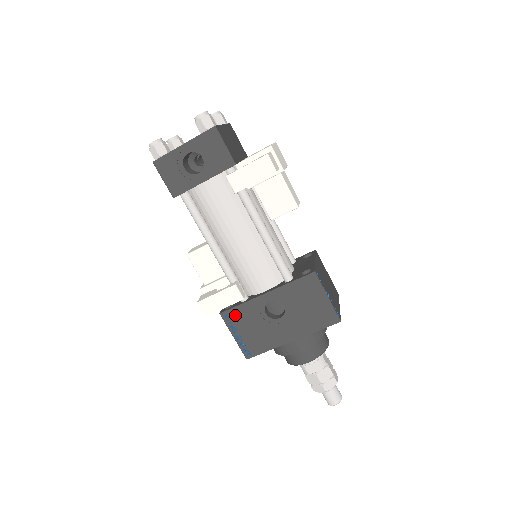
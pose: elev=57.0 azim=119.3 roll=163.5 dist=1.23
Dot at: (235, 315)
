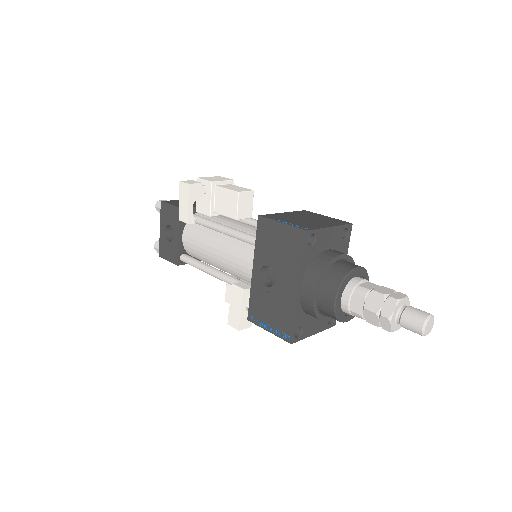
Dot at: (254, 310)
